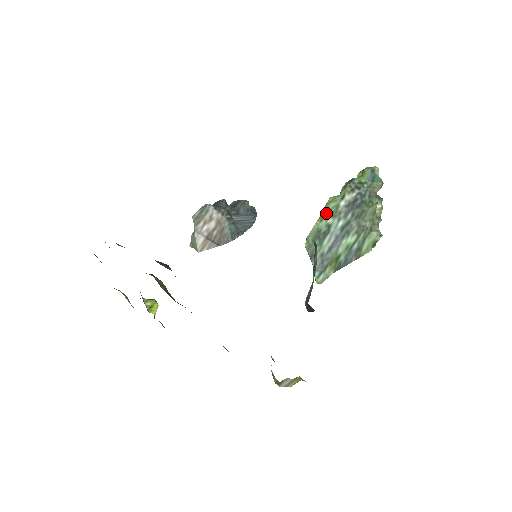
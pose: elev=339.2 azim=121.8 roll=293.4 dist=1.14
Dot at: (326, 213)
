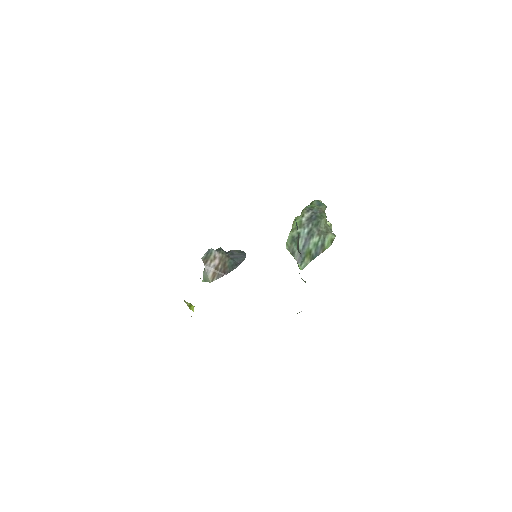
Dot at: (295, 226)
